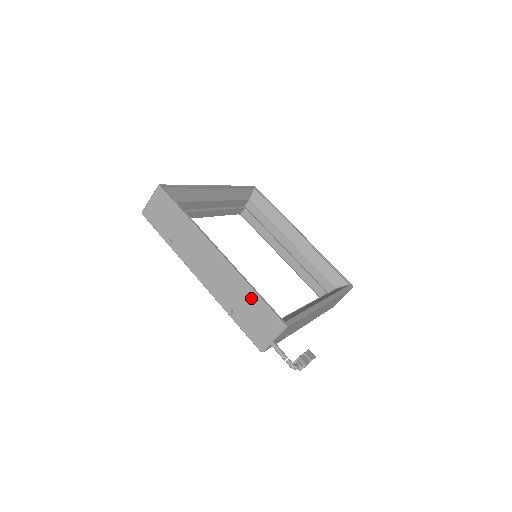
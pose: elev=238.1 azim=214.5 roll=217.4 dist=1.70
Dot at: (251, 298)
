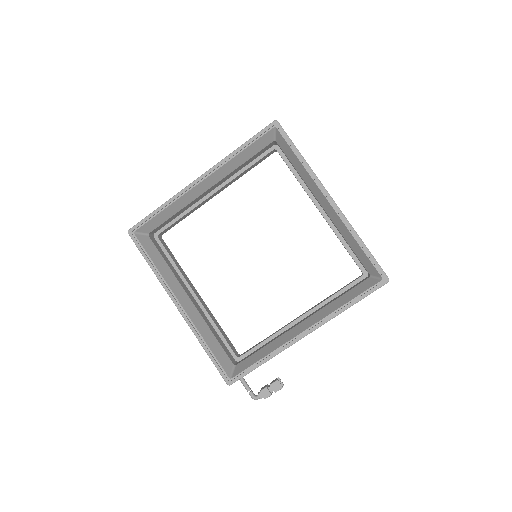
Dot at: occluded
